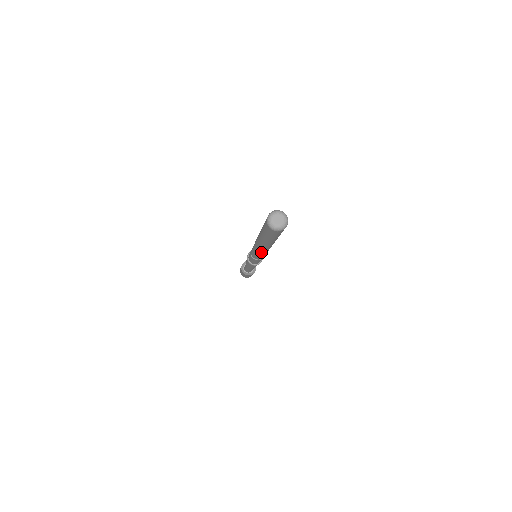
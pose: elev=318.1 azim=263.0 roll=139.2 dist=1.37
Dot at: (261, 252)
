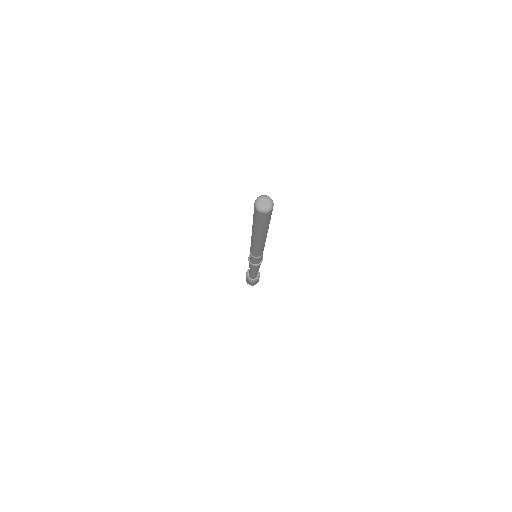
Dot at: (258, 246)
